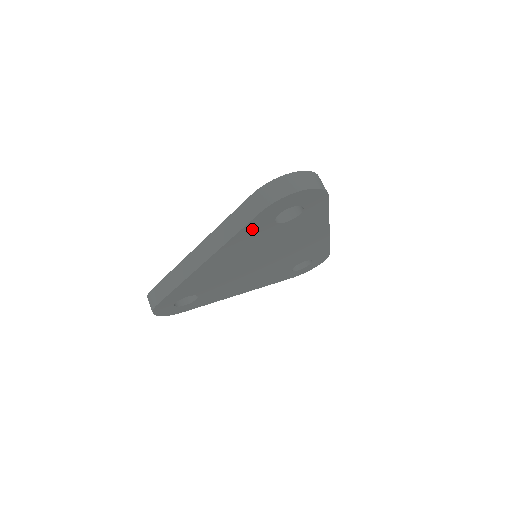
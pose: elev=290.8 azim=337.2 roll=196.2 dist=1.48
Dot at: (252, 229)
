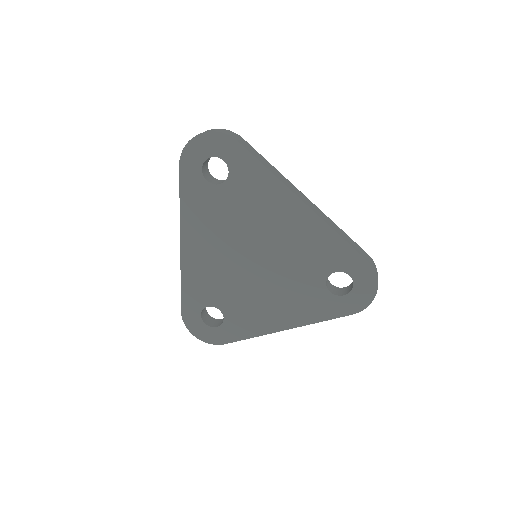
Dot at: (192, 192)
